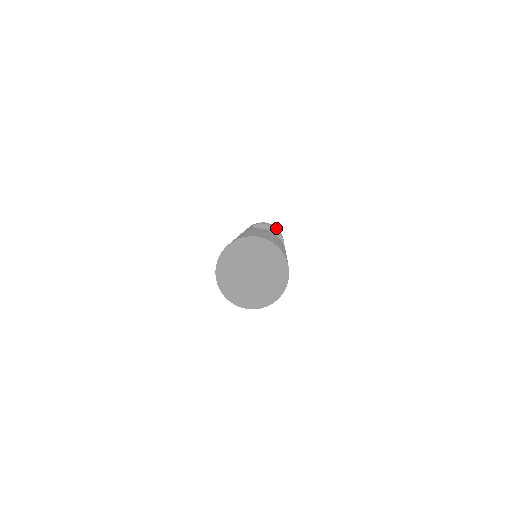
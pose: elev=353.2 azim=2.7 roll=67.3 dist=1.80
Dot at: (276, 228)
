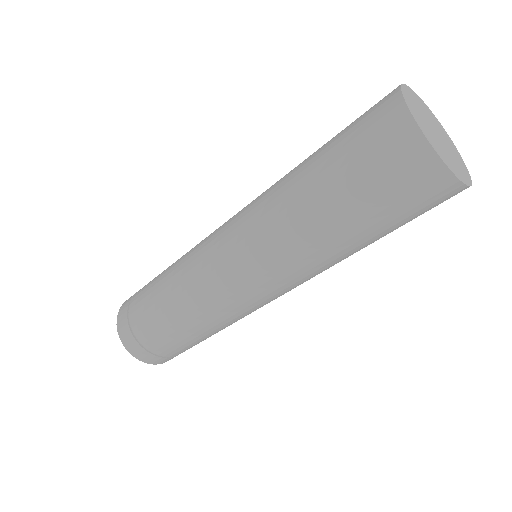
Dot at: occluded
